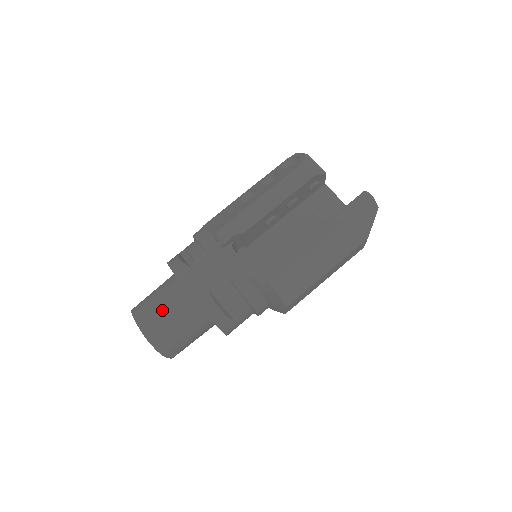
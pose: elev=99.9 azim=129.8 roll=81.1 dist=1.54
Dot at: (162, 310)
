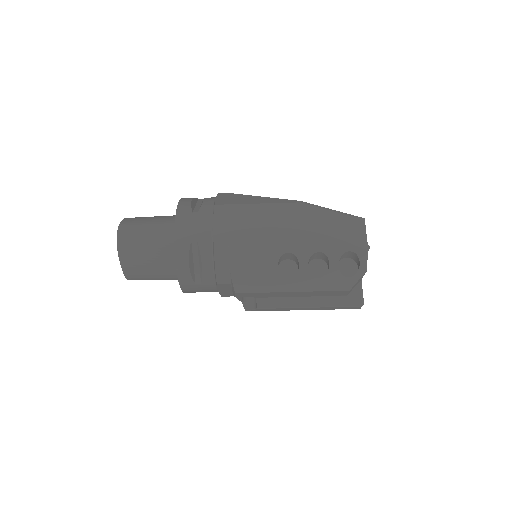
Dot at: (151, 275)
